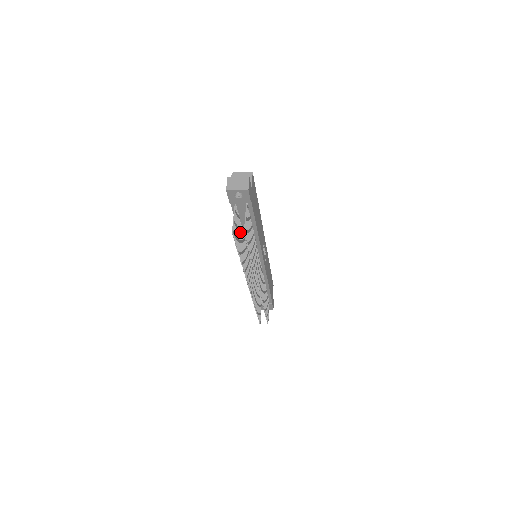
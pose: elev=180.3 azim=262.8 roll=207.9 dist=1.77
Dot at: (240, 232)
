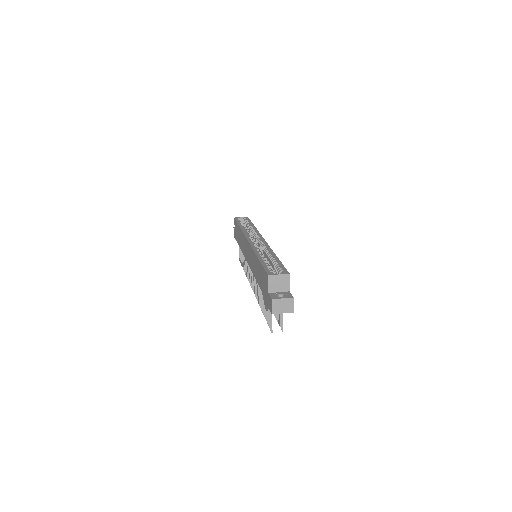
Dot at: occluded
